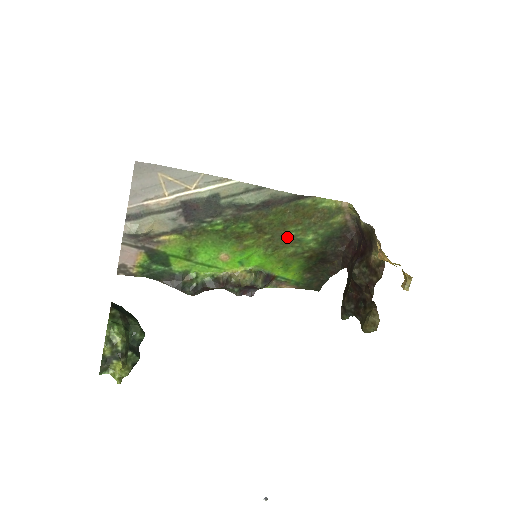
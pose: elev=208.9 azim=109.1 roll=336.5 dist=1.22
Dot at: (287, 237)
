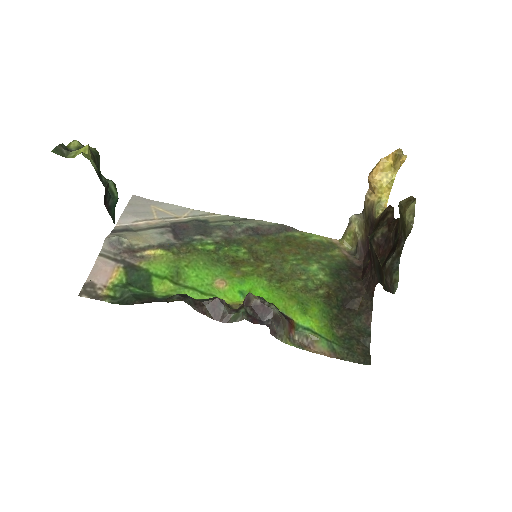
Dot at: (289, 267)
